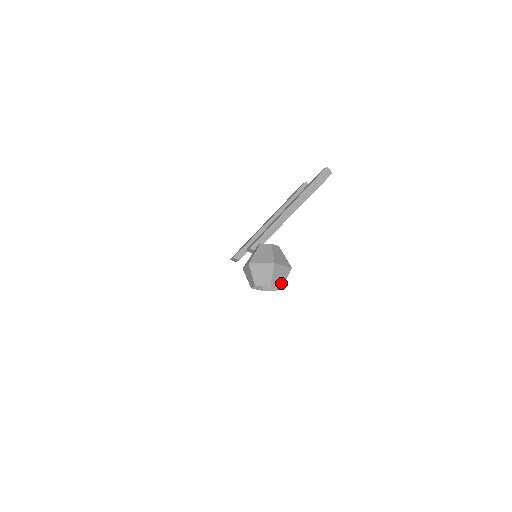
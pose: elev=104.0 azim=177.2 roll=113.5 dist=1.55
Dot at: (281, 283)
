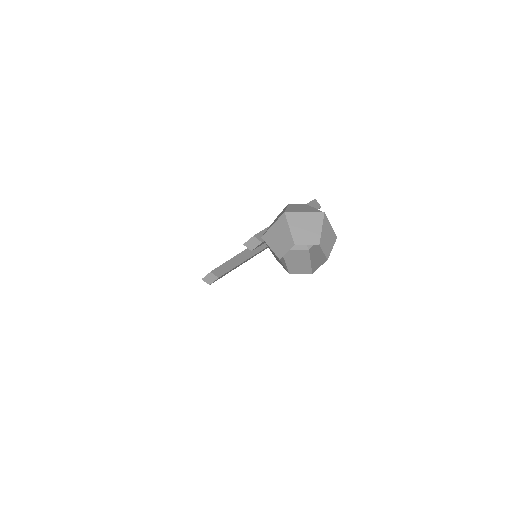
Dot at: (327, 251)
